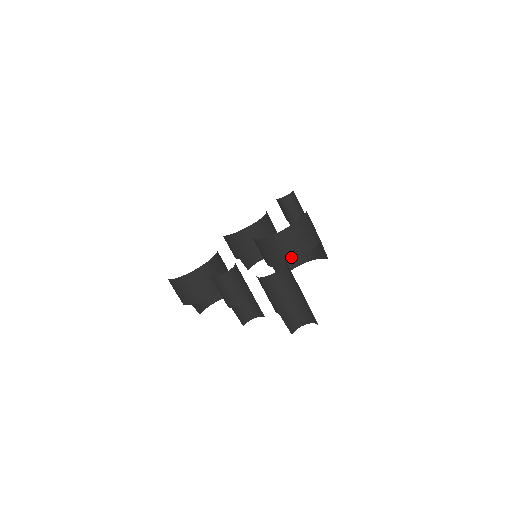
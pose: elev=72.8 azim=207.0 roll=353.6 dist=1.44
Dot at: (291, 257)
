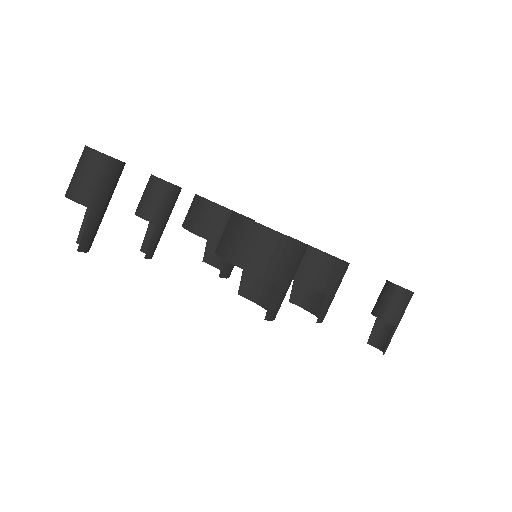
Dot at: (220, 249)
